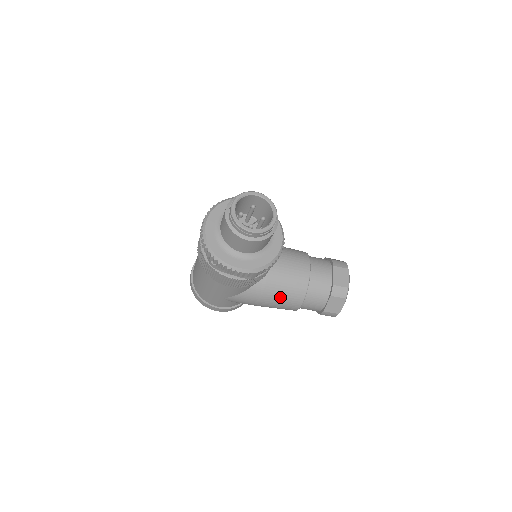
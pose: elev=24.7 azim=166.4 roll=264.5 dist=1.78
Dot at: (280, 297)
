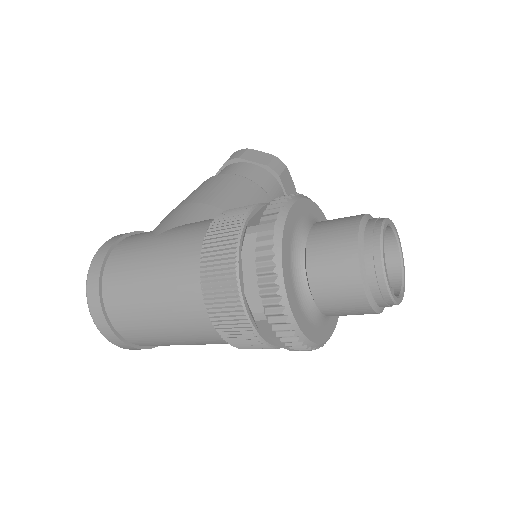
Dot at: occluded
